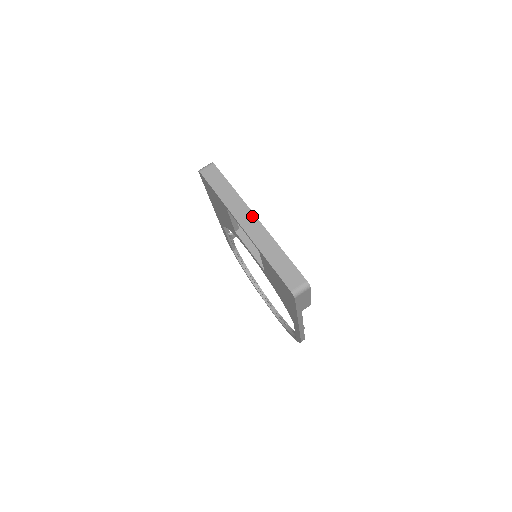
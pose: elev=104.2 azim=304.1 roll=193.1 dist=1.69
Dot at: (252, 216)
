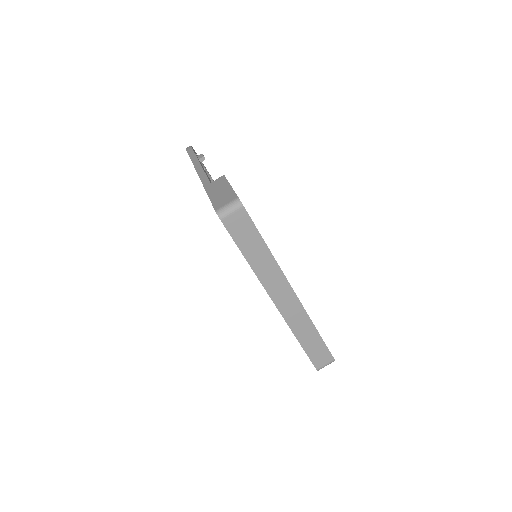
Dot at: (290, 292)
